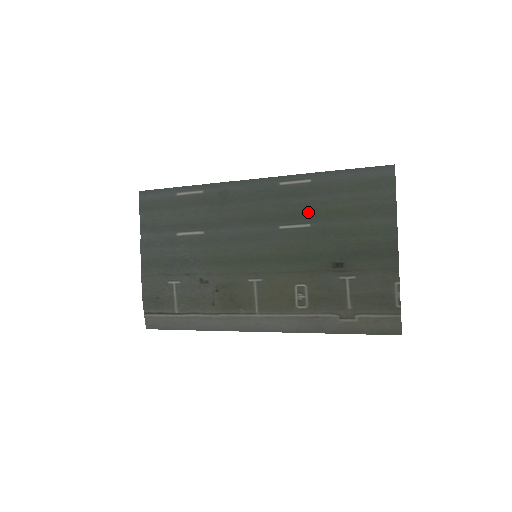
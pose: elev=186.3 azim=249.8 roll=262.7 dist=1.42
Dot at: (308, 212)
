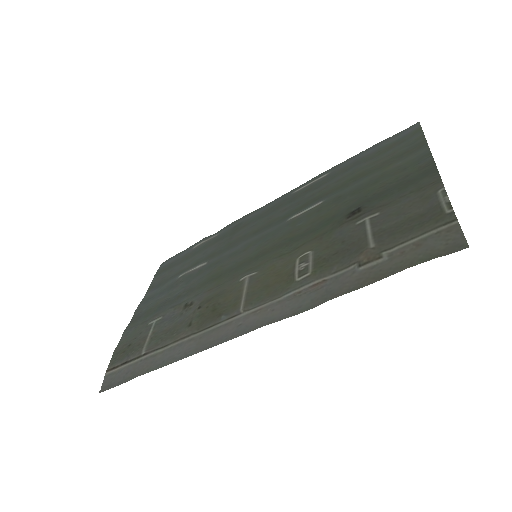
Dot at: (322, 194)
